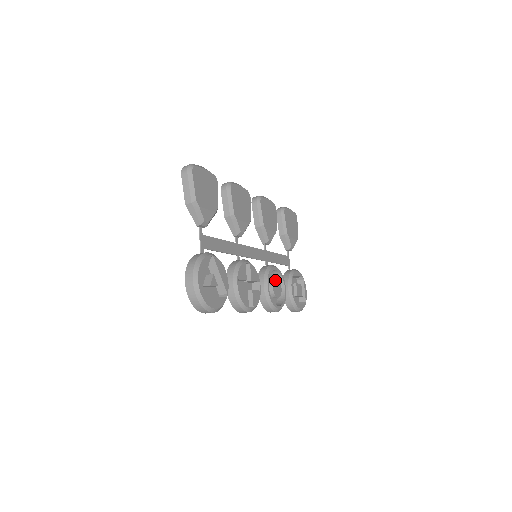
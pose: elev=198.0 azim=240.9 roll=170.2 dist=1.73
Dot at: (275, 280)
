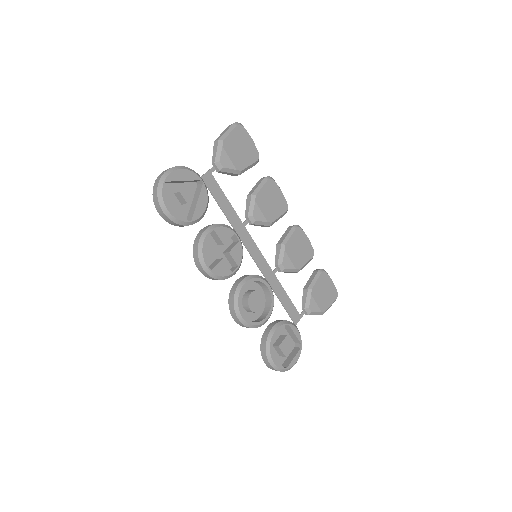
Dot at: (260, 293)
